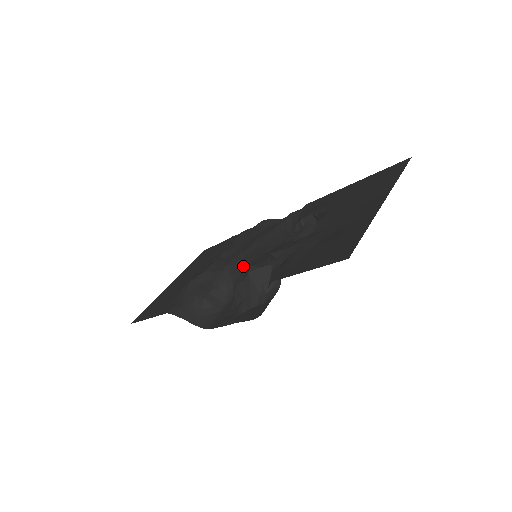
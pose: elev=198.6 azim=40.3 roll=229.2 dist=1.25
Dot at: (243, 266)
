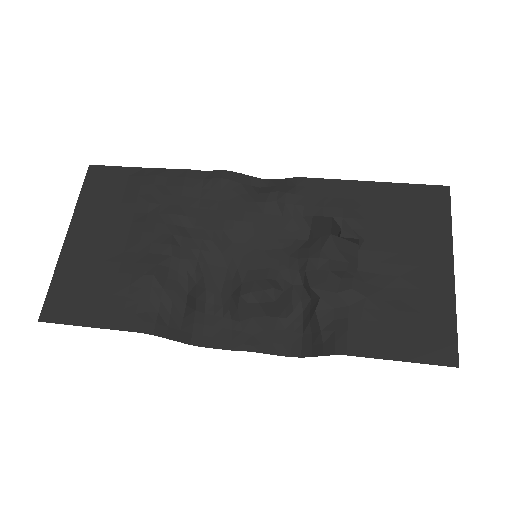
Dot at: (230, 260)
